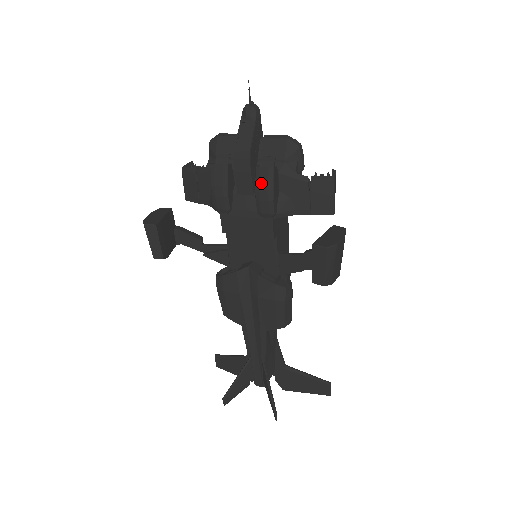
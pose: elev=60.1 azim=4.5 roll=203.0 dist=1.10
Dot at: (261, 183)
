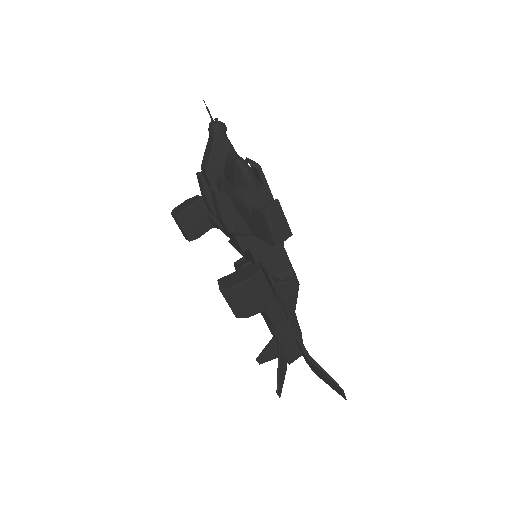
Dot at: (214, 203)
